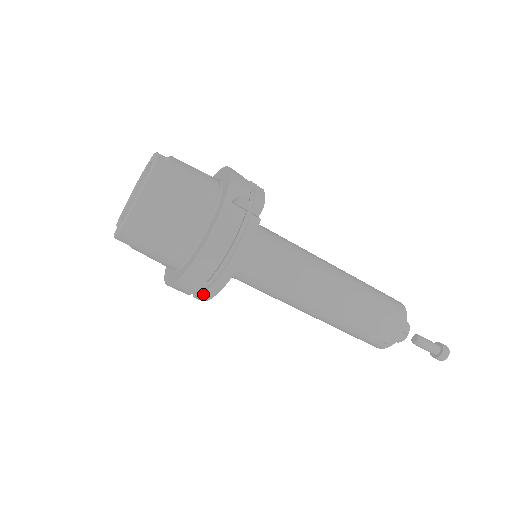
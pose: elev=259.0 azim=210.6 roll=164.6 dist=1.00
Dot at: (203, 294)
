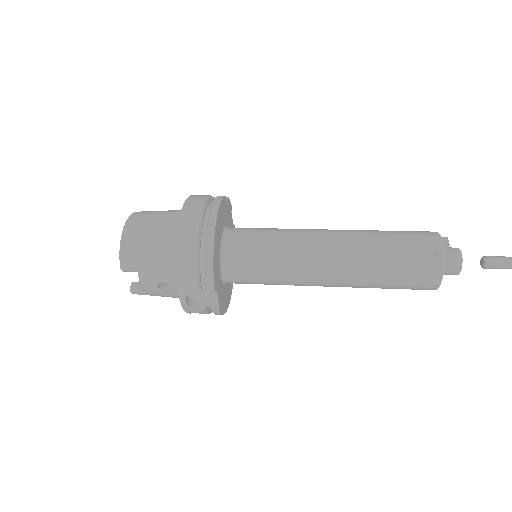
Dot at: (205, 262)
